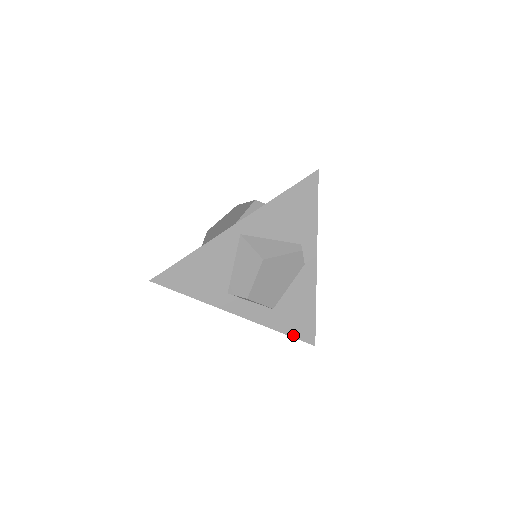
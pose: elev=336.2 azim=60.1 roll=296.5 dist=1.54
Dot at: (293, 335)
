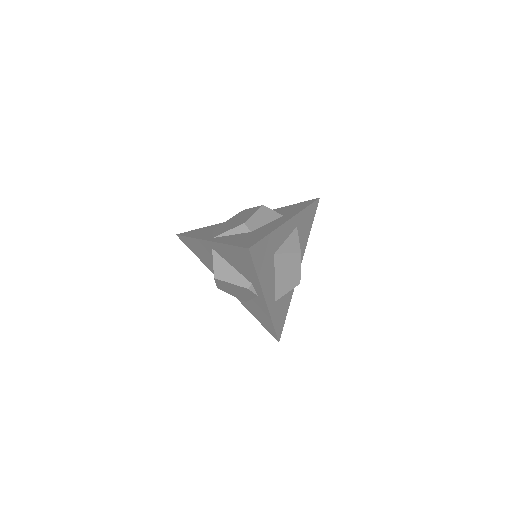
Dot at: (263, 325)
